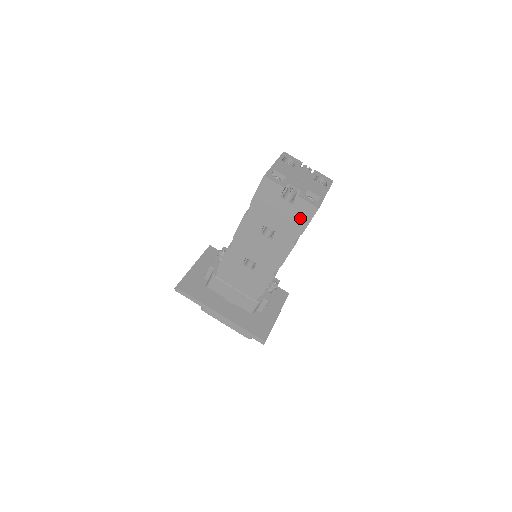
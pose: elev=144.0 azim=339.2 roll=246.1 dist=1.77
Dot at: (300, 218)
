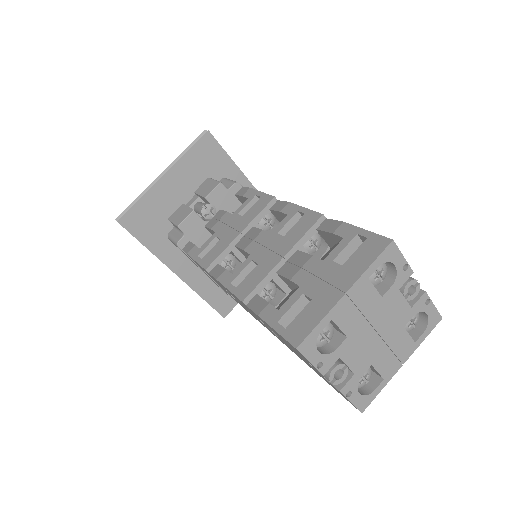
Dot at: occluded
